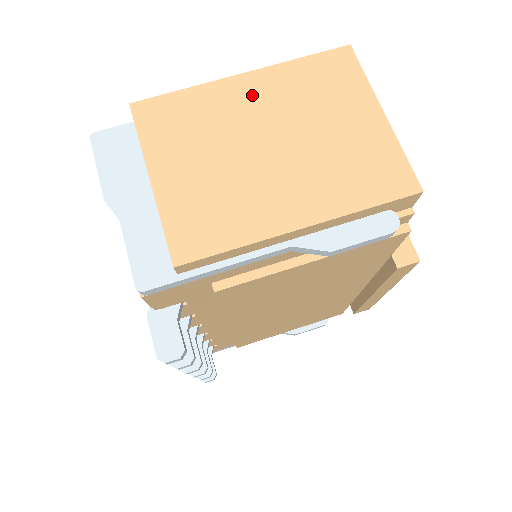
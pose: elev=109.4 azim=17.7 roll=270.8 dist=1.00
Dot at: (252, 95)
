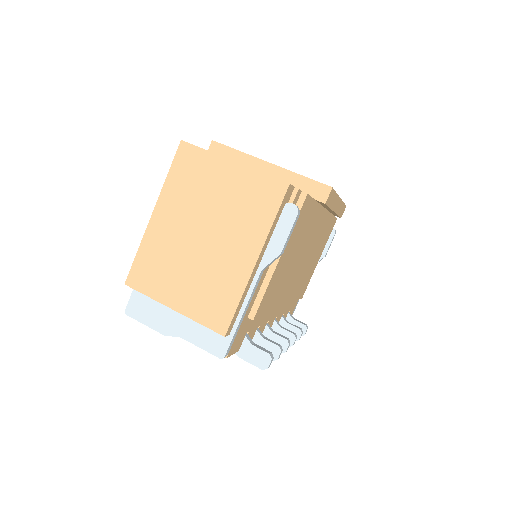
Dot at: (168, 220)
